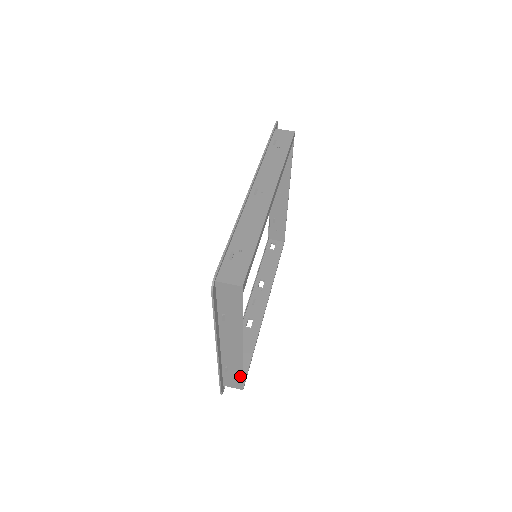
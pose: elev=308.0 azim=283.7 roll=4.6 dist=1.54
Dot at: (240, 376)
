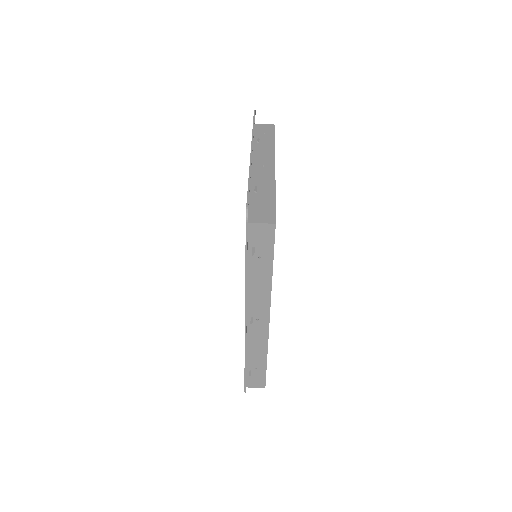
Dot at: occluded
